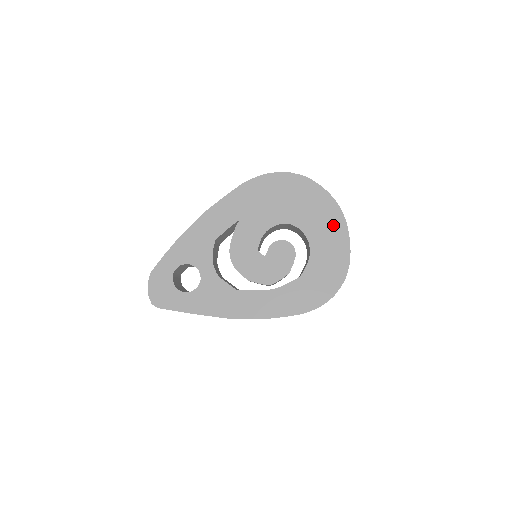
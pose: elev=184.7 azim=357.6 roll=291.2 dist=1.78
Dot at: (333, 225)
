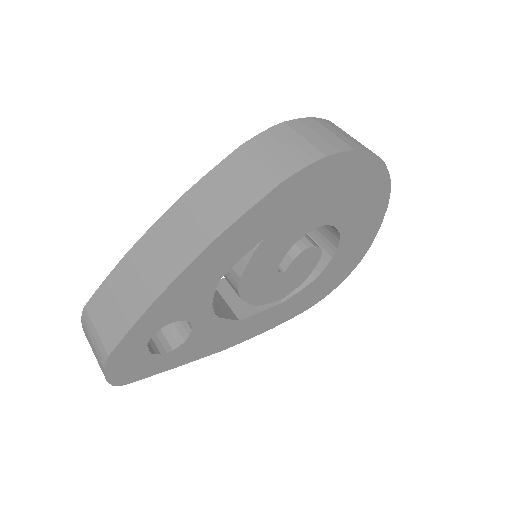
Dot at: (374, 211)
